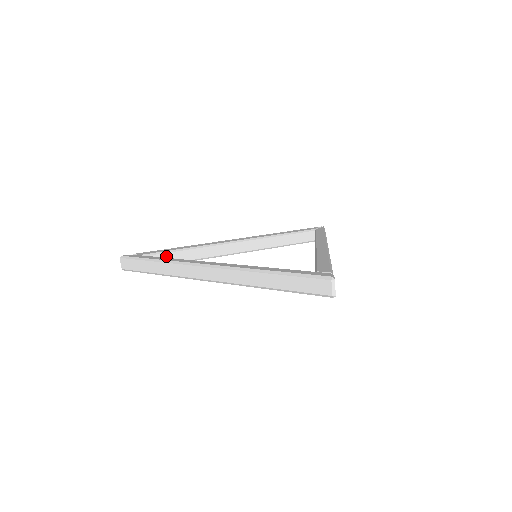
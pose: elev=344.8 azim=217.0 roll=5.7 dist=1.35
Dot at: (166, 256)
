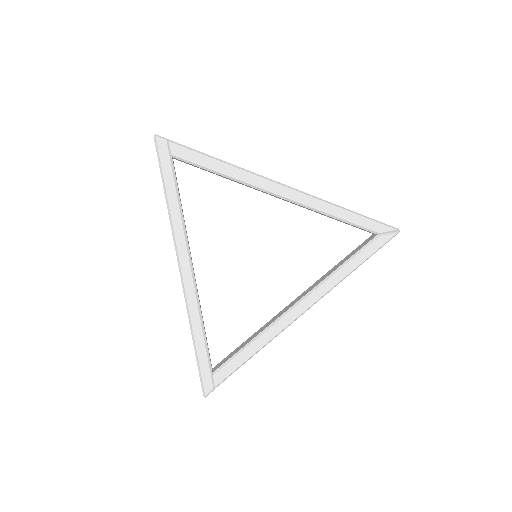
Dot at: (198, 167)
